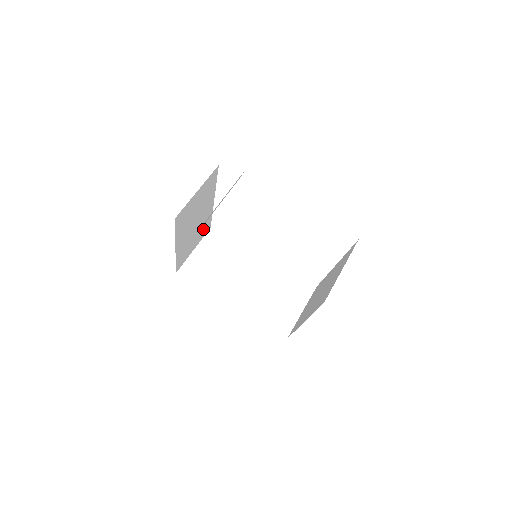
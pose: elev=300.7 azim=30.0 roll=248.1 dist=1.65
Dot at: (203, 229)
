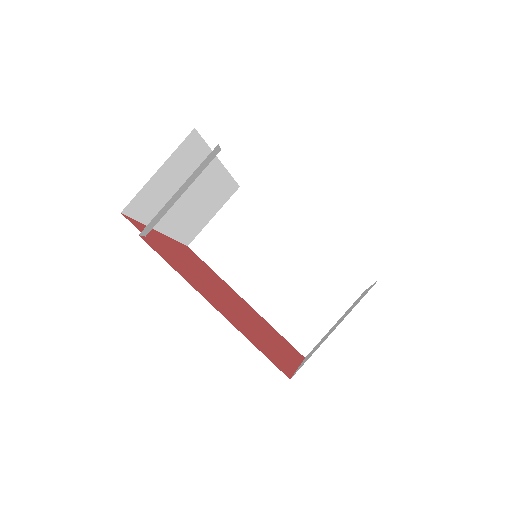
Dot at: (220, 194)
